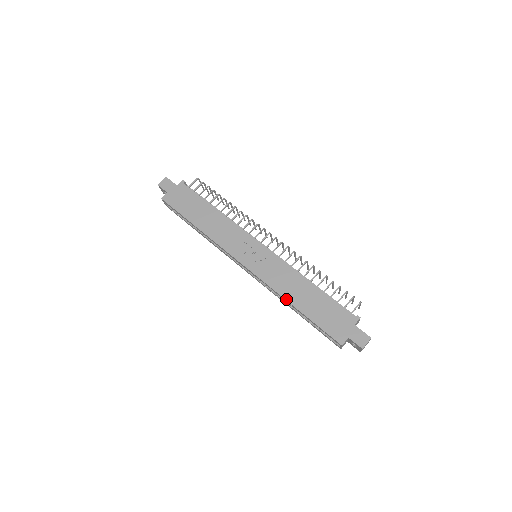
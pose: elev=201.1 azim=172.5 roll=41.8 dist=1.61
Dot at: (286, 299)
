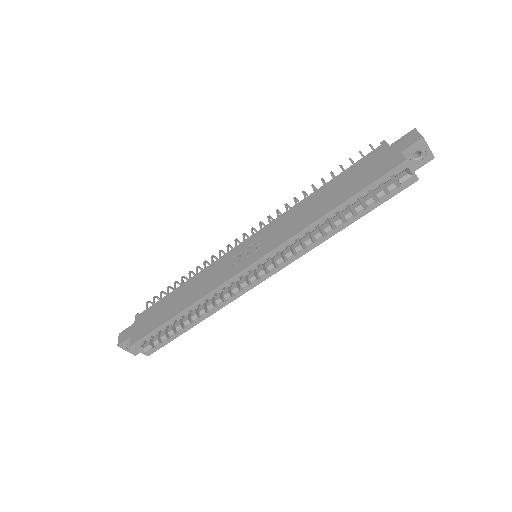
Dot at: (316, 220)
